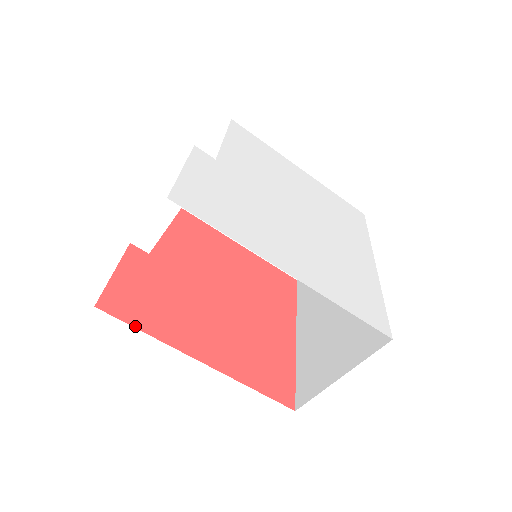
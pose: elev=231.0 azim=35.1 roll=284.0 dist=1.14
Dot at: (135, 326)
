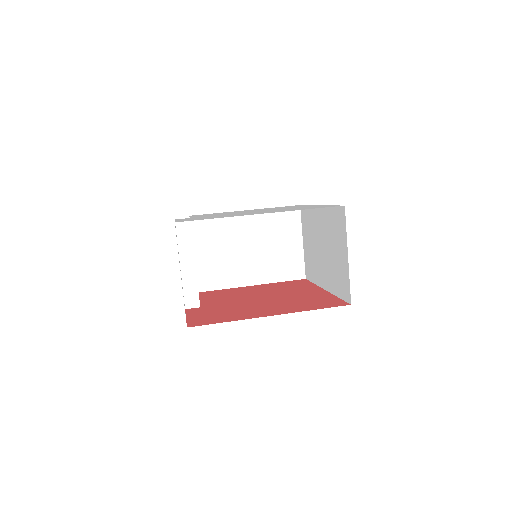
Dot at: occluded
